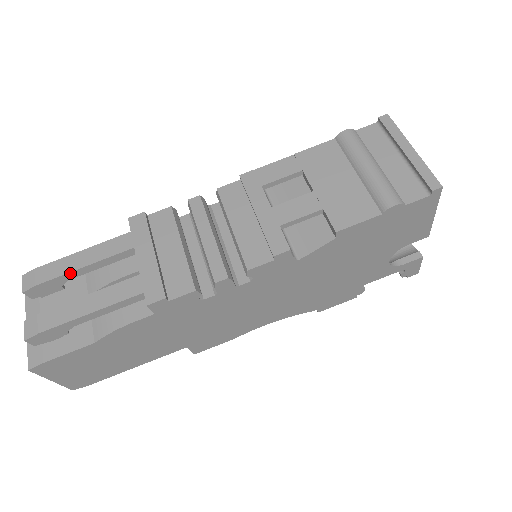
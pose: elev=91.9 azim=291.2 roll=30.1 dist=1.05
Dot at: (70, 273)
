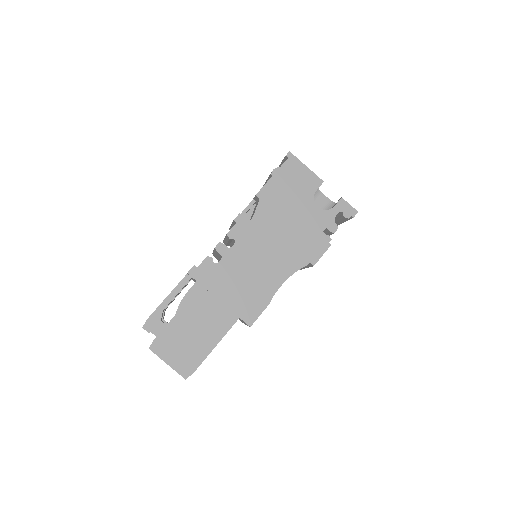
Dot at: occluded
